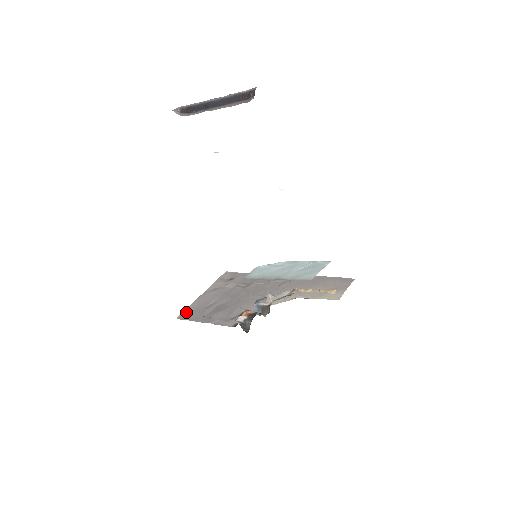
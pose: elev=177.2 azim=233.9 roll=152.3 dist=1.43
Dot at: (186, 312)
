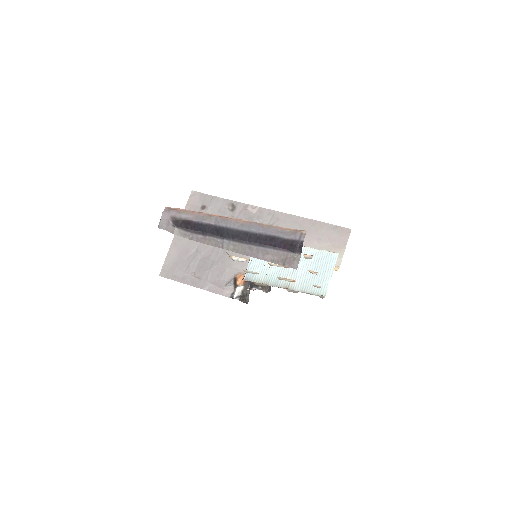
Dot at: (167, 266)
